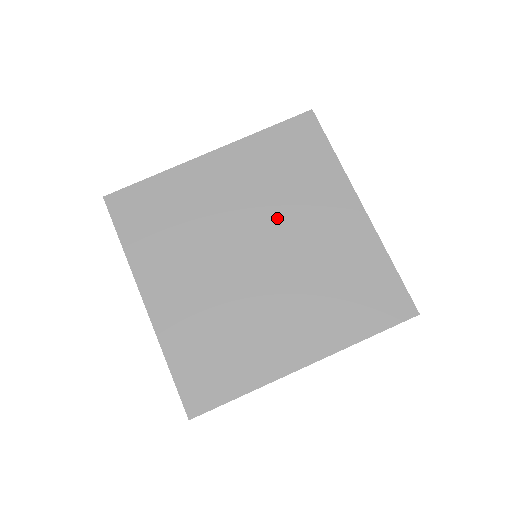
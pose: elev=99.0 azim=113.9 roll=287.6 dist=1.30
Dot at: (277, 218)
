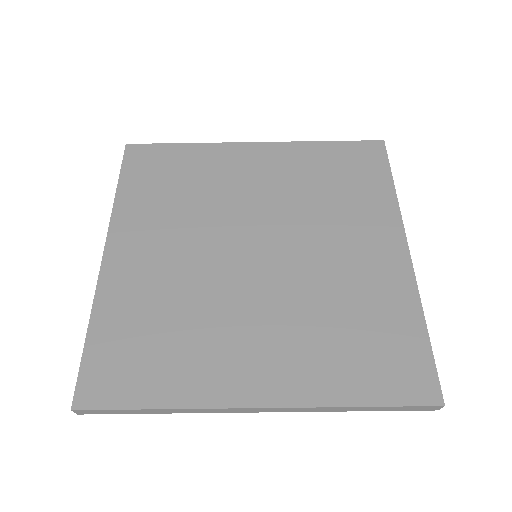
Dot at: (299, 225)
